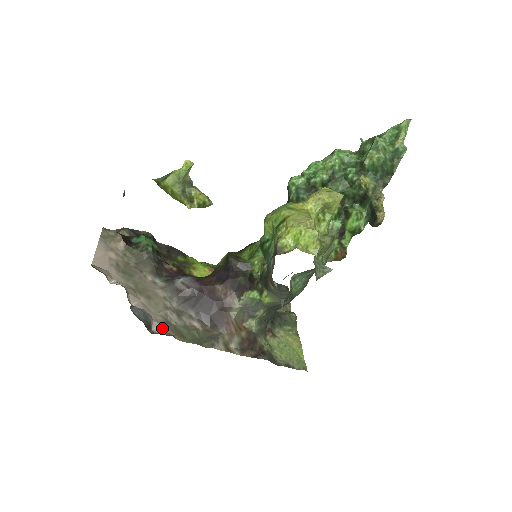
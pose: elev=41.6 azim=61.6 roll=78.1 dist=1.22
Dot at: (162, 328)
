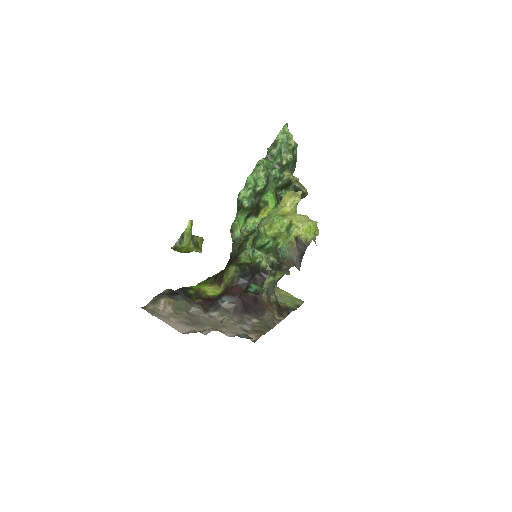
Dot at: (252, 336)
